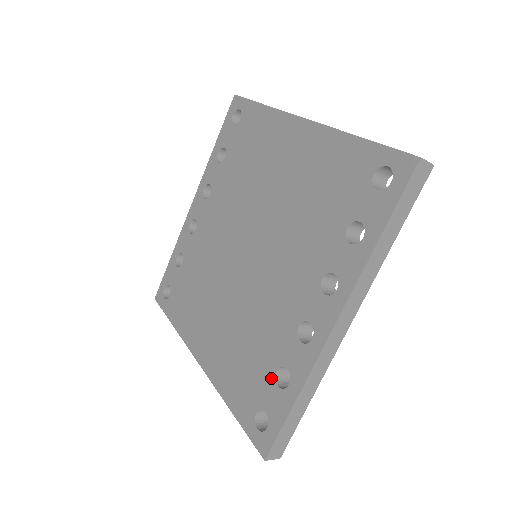
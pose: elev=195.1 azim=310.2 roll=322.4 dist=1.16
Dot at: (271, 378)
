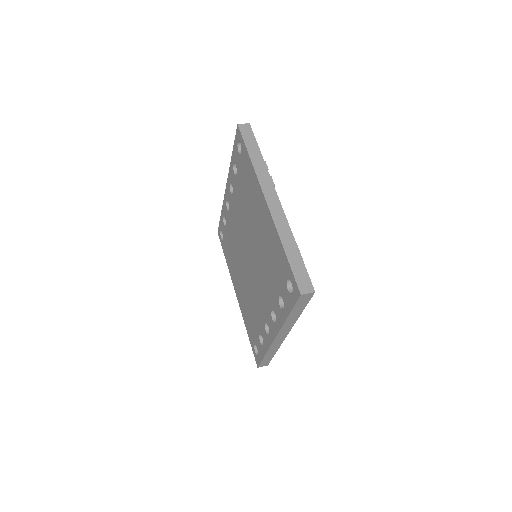
Dot at: (258, 336)
